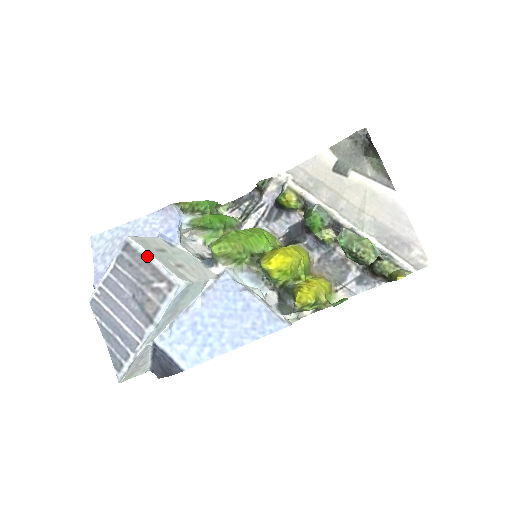
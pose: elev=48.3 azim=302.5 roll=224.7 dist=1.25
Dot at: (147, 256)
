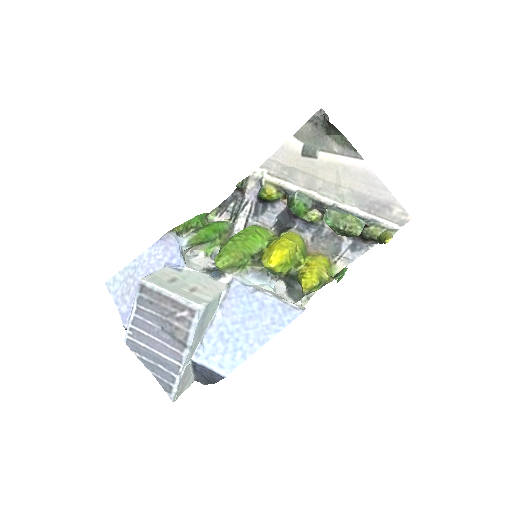
Dot at: (163, 292)
